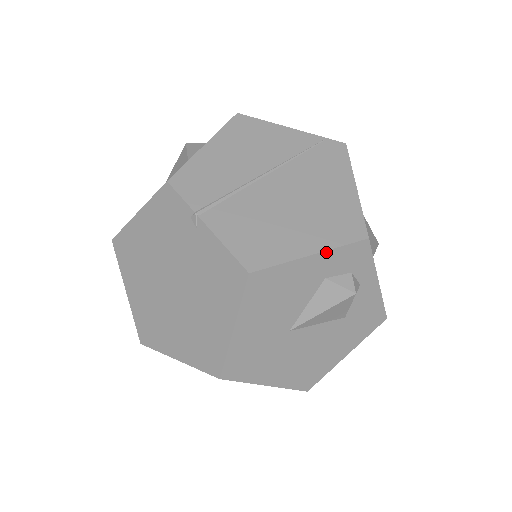
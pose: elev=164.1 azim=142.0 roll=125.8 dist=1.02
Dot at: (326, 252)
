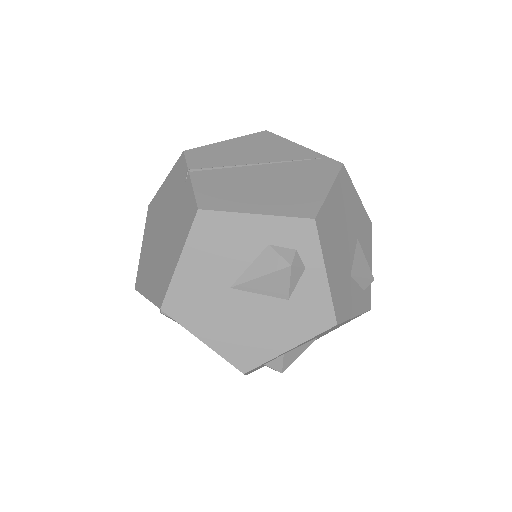
Dot at: (271, 217)
